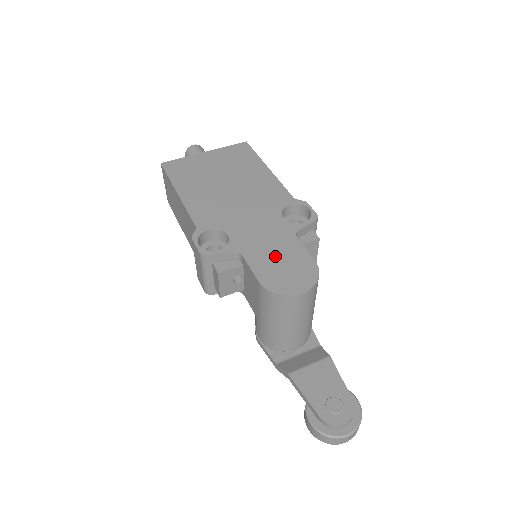
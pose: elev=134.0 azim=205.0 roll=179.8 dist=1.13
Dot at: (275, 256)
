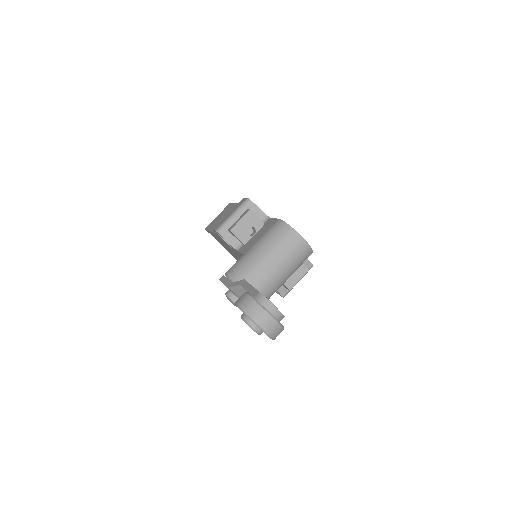
Dot at: occluded
